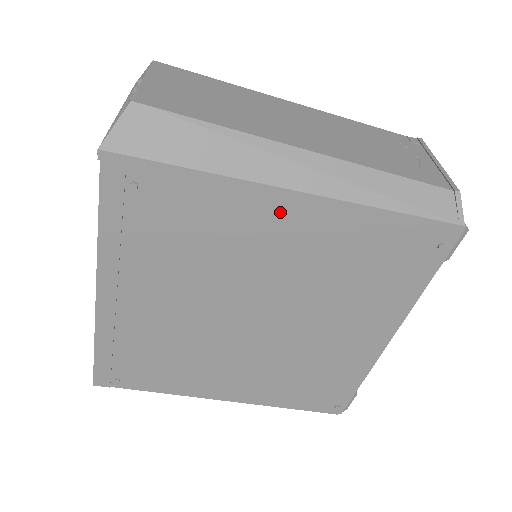
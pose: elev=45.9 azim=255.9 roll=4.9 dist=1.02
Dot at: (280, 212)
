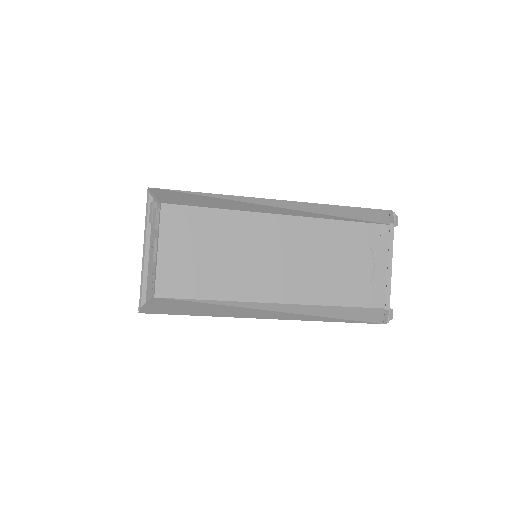
Dot at: occluded
